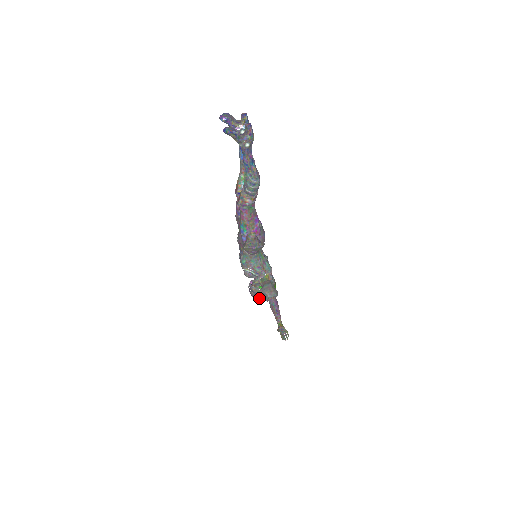
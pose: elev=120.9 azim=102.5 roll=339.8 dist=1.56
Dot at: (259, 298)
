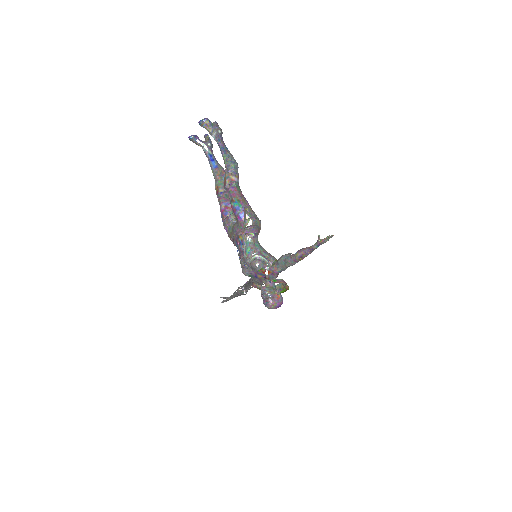
Dot at: (278, 301)
